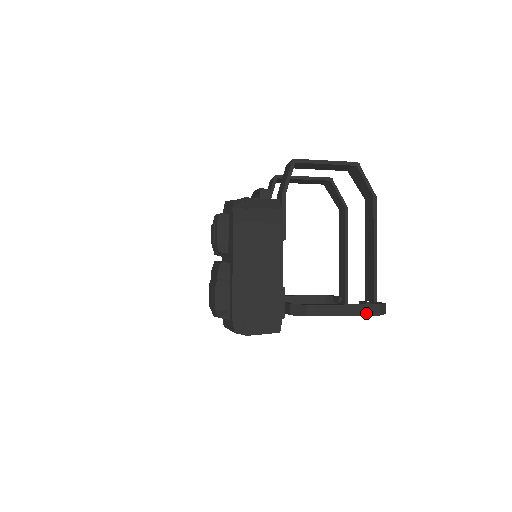
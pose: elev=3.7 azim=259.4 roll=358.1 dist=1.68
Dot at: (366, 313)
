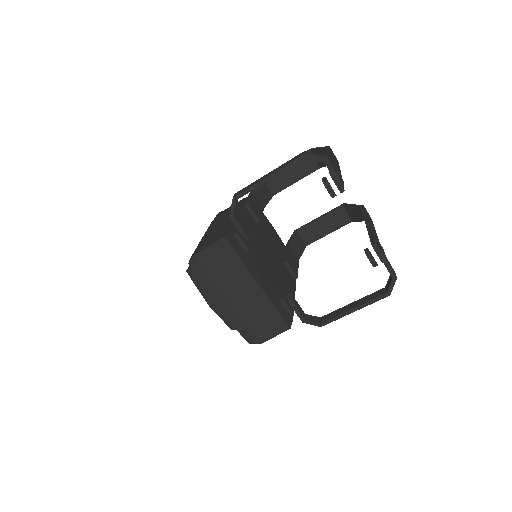
Dot at: (291, 162)
